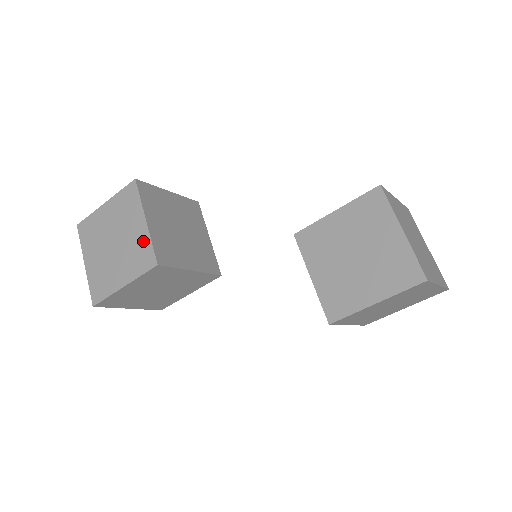
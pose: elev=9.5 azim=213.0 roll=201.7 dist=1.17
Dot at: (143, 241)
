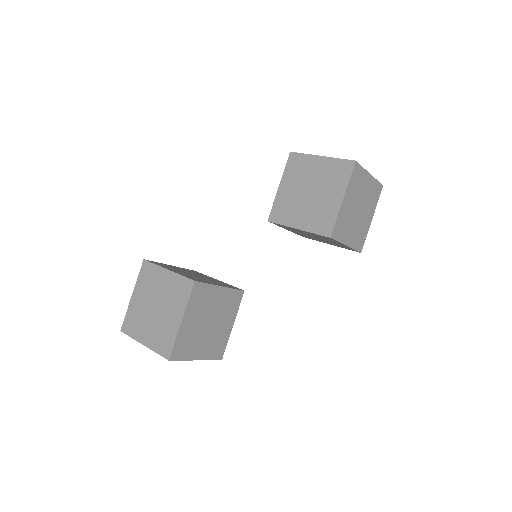
Dot at: (175, 281)
